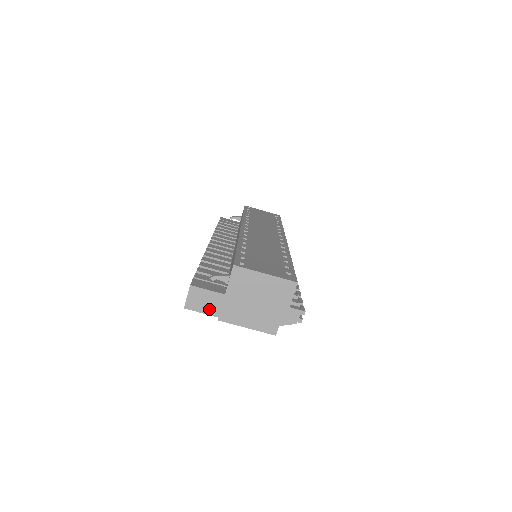
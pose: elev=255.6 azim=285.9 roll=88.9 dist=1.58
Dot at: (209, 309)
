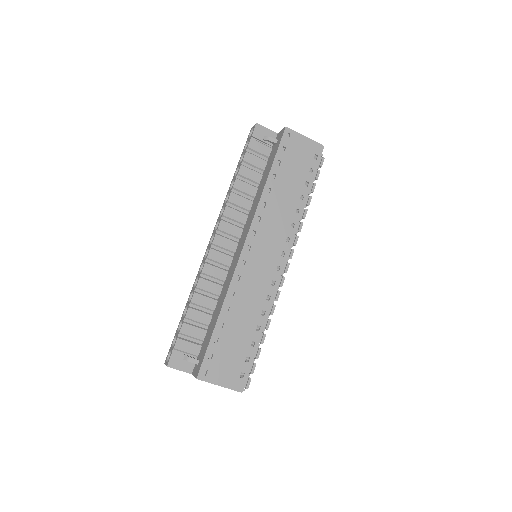
Dot at: occluded
